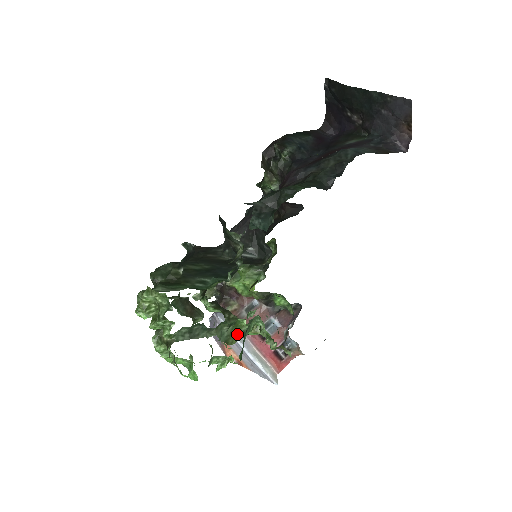
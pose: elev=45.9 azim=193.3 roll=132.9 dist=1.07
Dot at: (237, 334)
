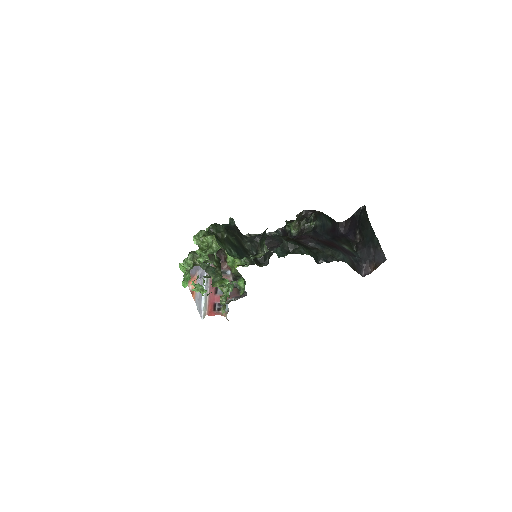
Dot at: (218, 284)
